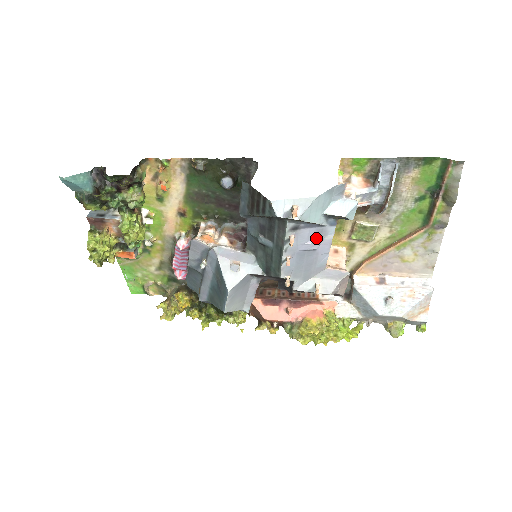
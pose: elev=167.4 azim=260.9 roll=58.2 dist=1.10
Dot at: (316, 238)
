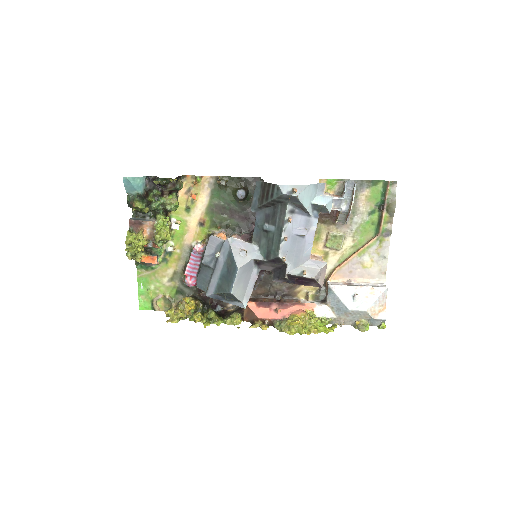
Dot at: (305, 226)
